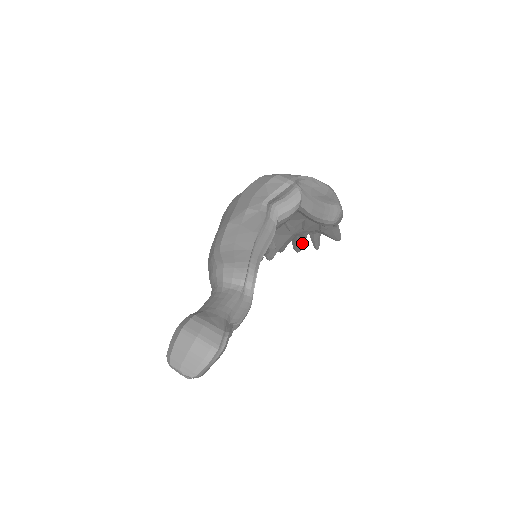
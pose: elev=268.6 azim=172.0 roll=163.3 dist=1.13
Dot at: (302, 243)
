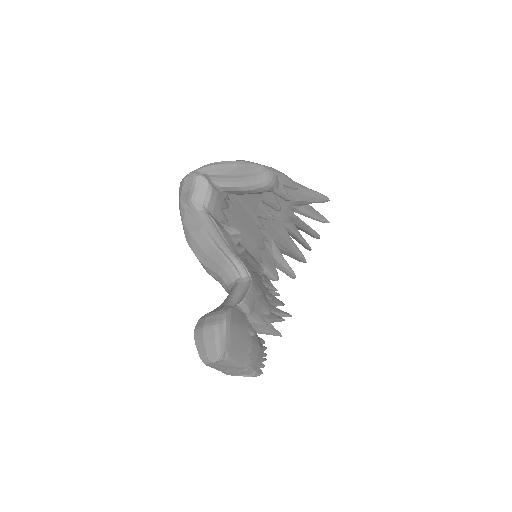
Dot at: (306, 226)
